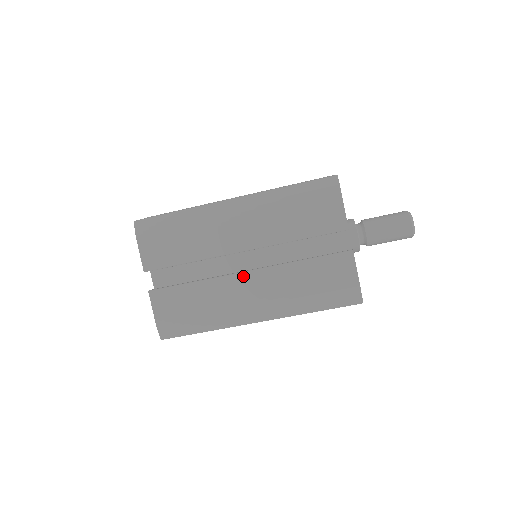
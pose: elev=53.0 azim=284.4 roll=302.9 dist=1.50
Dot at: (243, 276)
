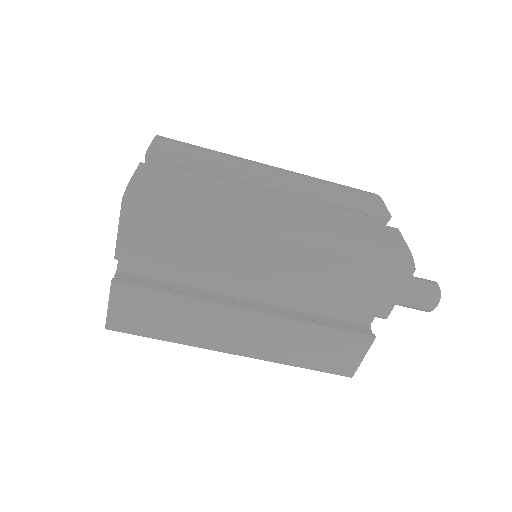
Dot at: (270, 197)
